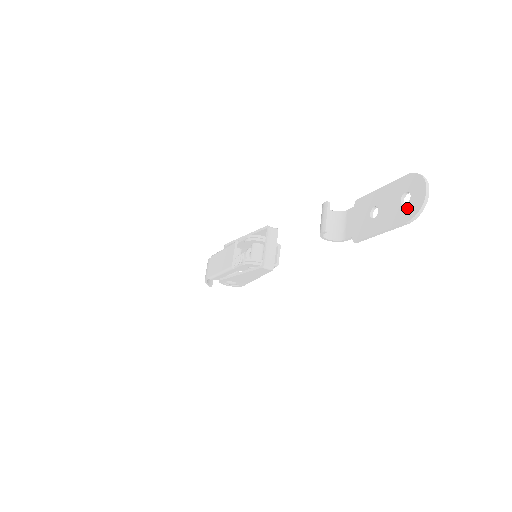
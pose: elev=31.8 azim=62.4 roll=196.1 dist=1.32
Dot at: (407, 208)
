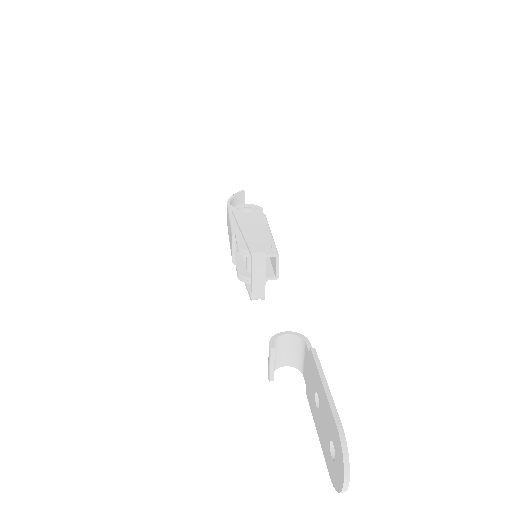
Dot at: (331, 465)
